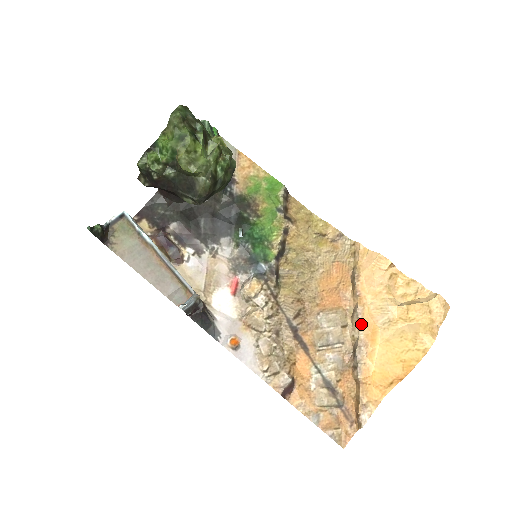
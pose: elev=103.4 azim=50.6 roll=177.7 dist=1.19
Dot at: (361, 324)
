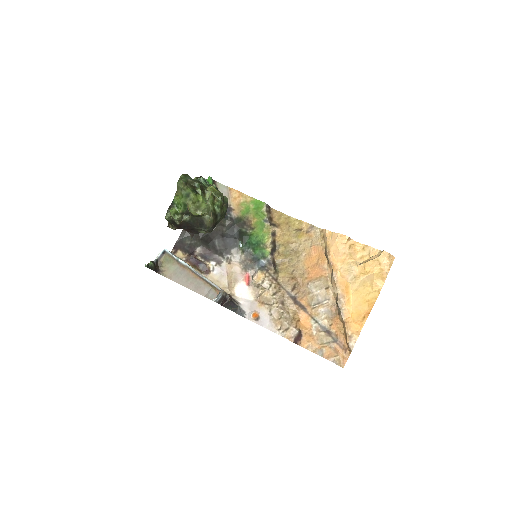
Dot at: (337, 284)
